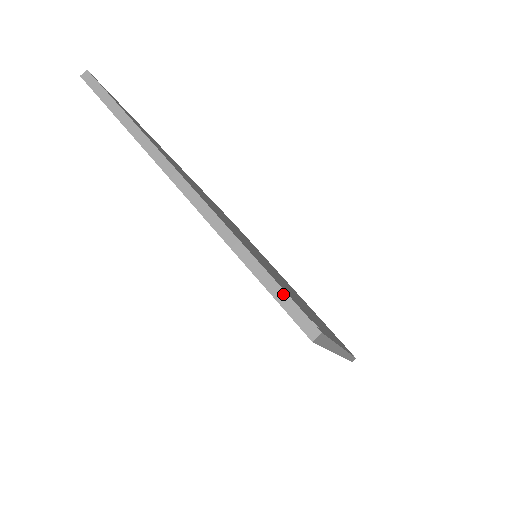
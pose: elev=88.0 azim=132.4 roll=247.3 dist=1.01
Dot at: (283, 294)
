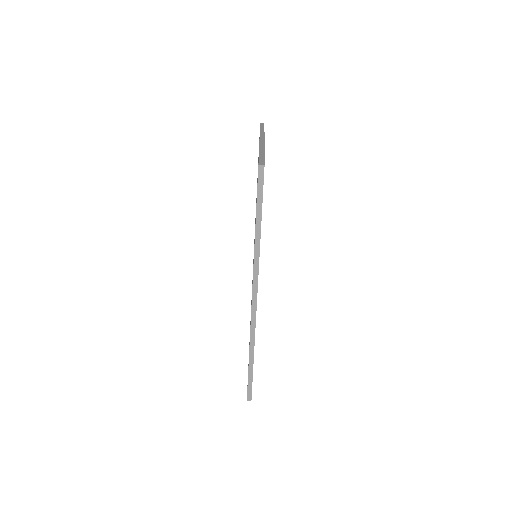
Dot at: (263, 158)
